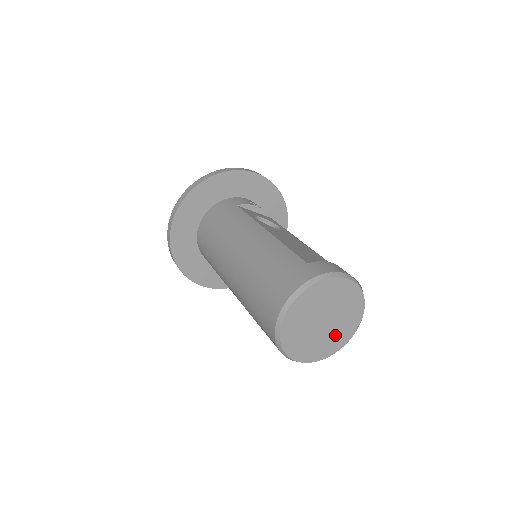
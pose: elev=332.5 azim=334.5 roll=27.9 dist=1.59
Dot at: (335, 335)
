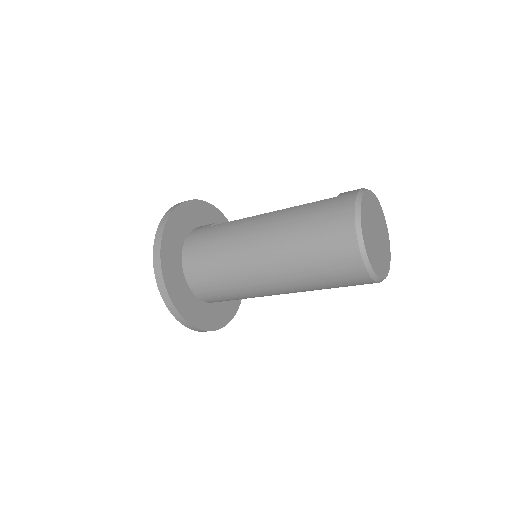
Dot at: (384, 247)
